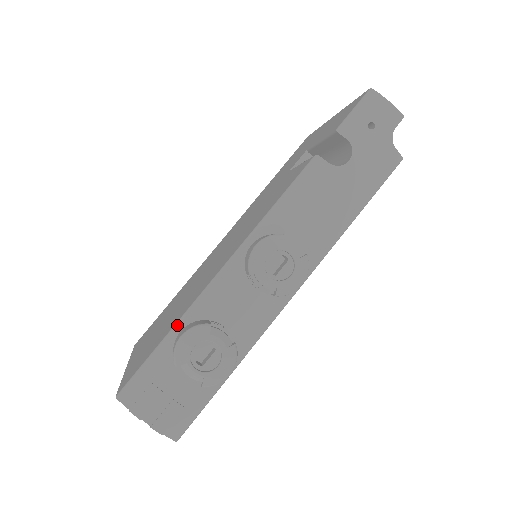
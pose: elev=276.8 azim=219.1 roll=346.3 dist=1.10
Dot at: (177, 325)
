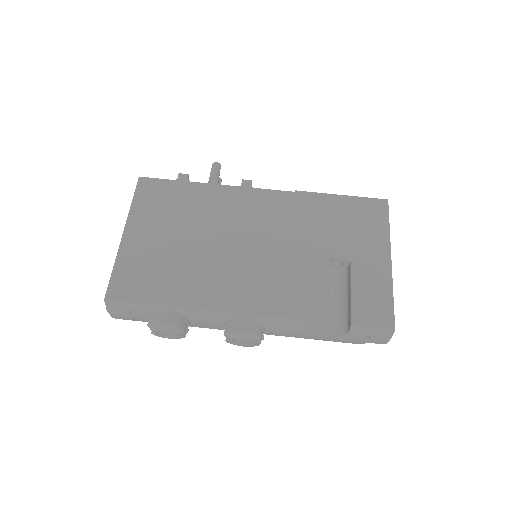
Dot at: (168, 307)
